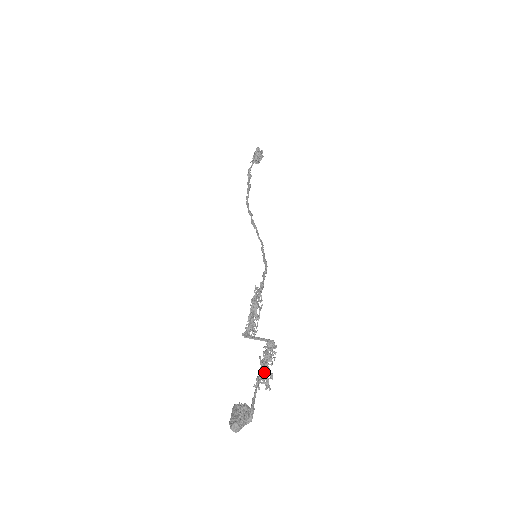
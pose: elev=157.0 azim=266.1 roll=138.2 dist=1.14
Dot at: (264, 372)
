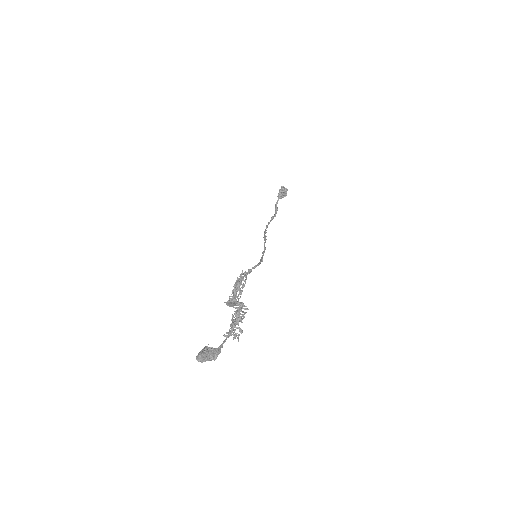
Dot at: (233, 325)
